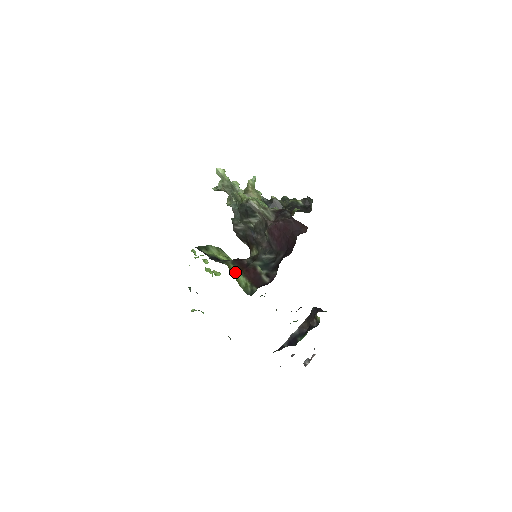
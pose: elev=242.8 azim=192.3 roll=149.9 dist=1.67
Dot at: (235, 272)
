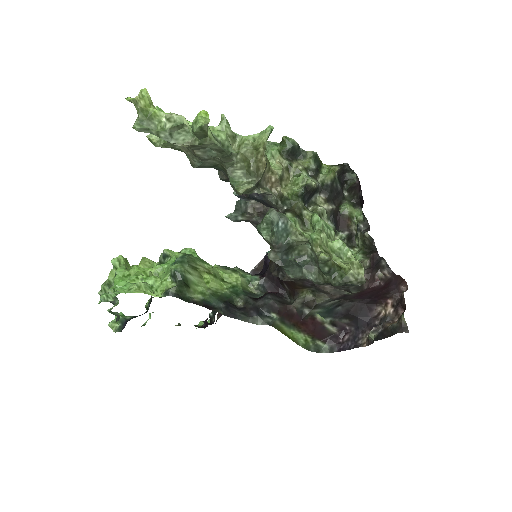
Dot at: (290, 333)
